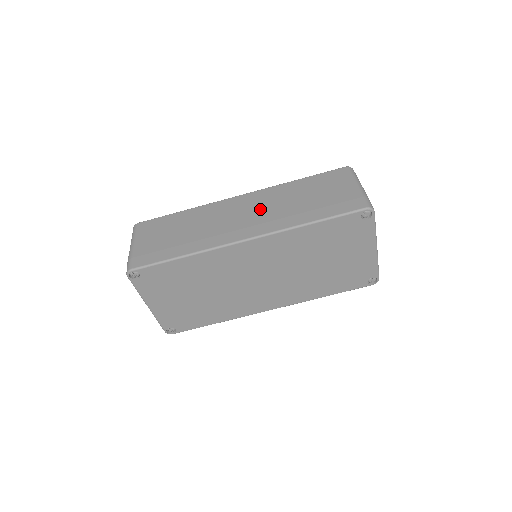
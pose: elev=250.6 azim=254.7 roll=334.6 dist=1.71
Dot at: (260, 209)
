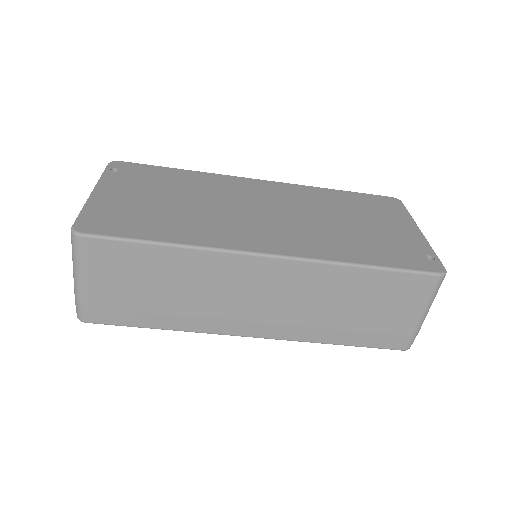
Dot at: (288, 300)
